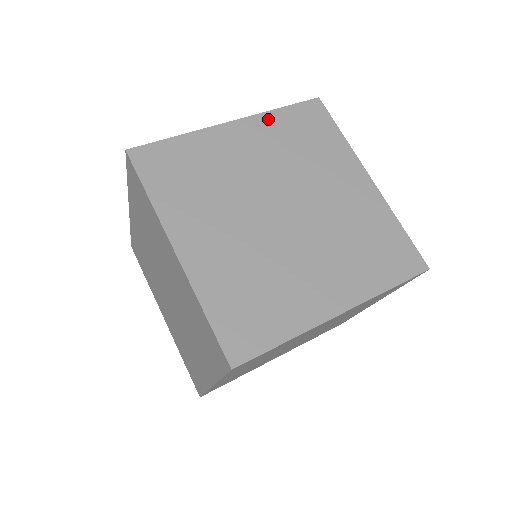
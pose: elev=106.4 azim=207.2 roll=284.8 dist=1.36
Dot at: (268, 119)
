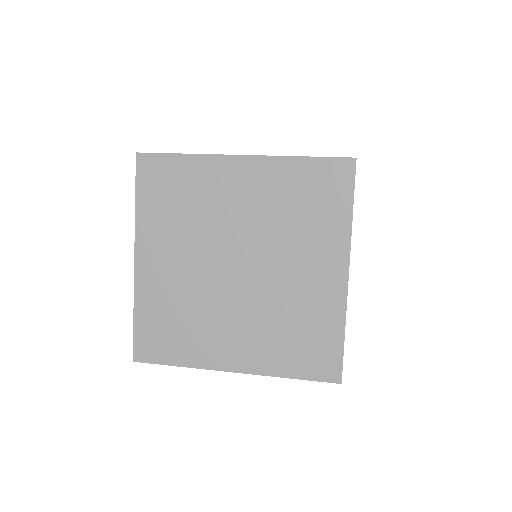
Dot at: occluded
